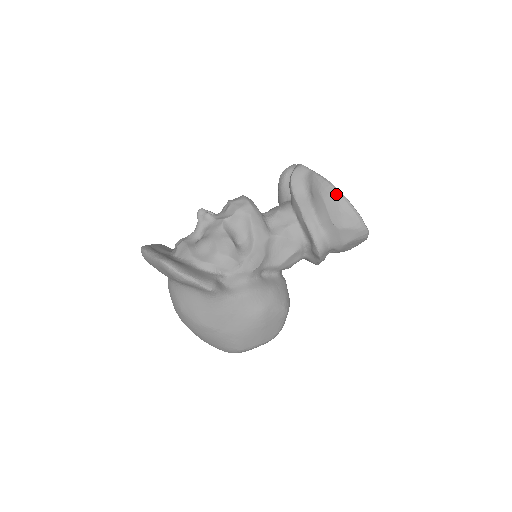
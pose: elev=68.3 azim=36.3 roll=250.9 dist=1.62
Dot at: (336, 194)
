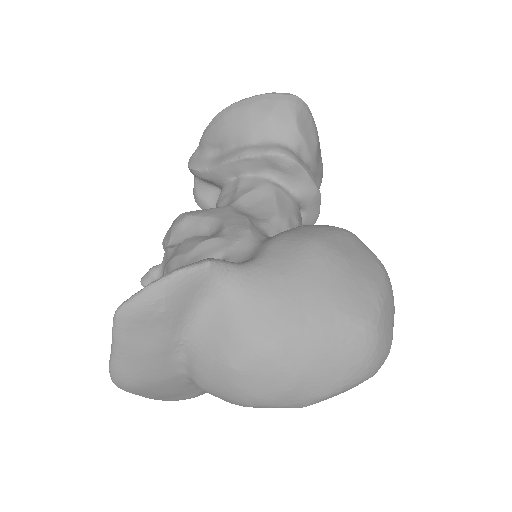
Dot at: (228, 109)
